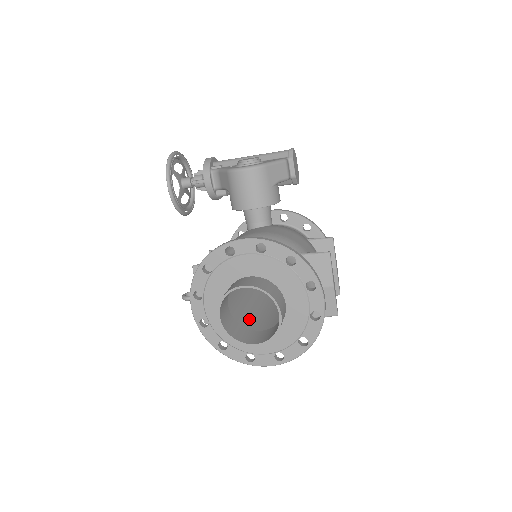
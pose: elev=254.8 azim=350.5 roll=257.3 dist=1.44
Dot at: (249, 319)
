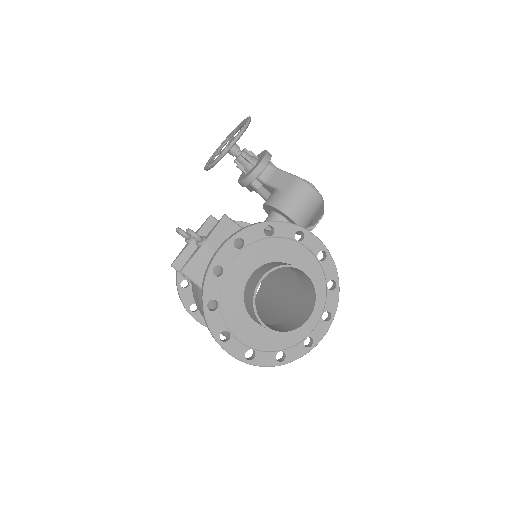
Dot at: occluded
